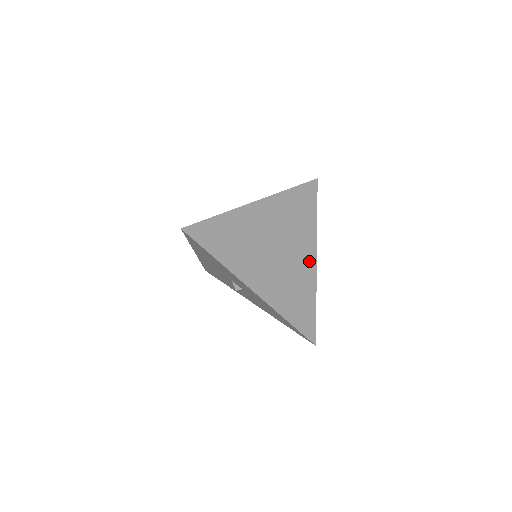
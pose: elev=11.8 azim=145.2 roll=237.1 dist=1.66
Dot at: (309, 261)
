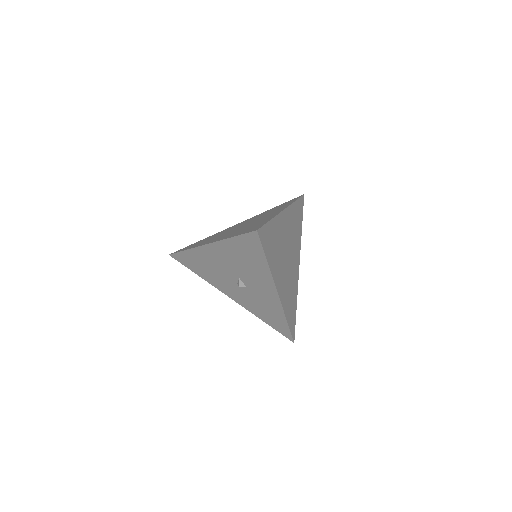
Dot at: (297, 268)
